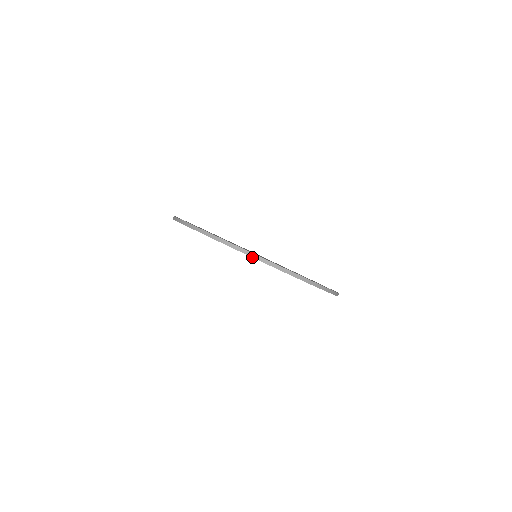
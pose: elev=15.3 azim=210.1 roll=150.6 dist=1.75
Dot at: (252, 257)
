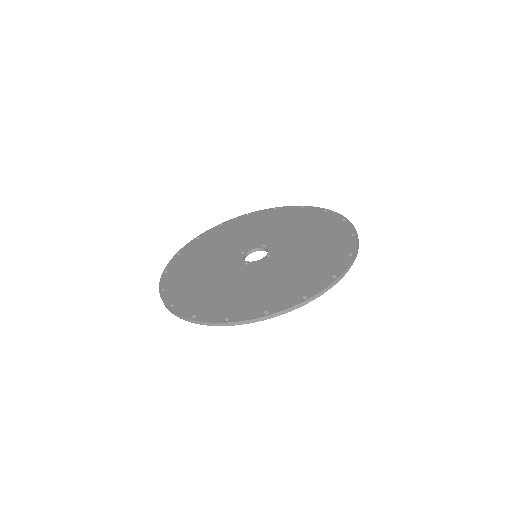
Dot at: occluded
